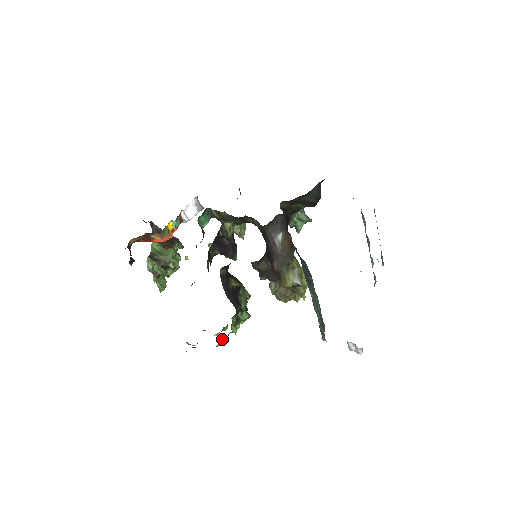
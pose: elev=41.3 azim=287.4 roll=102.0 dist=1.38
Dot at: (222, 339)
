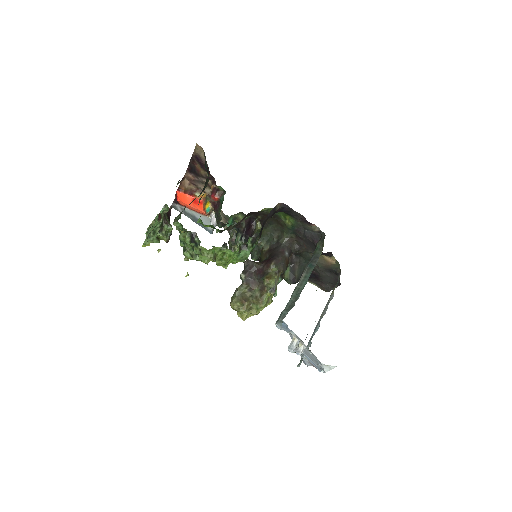
Dot at: (223, 246)
